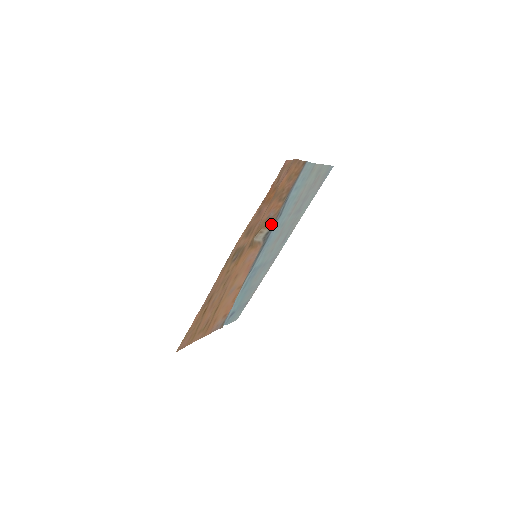
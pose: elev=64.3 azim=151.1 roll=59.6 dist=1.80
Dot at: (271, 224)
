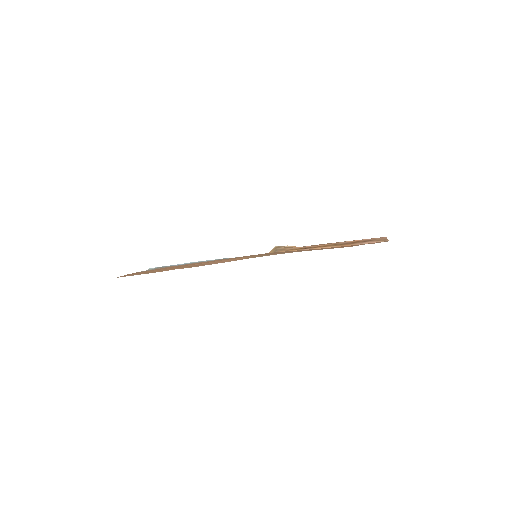
Dot at: occluded
